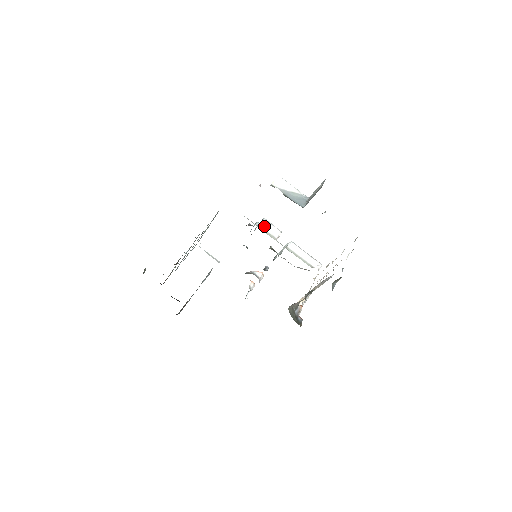
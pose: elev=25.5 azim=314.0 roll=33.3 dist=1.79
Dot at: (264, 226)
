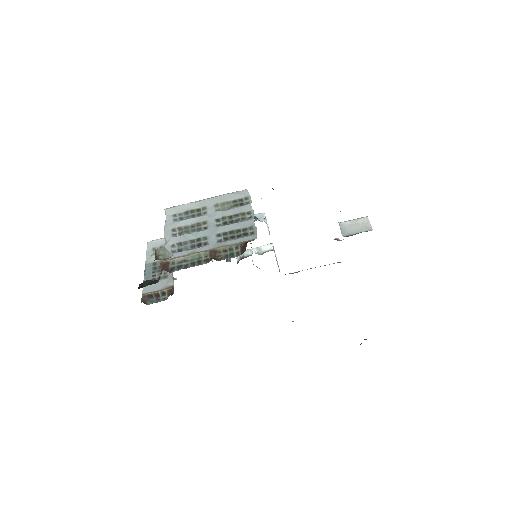
Dot at: occluded
